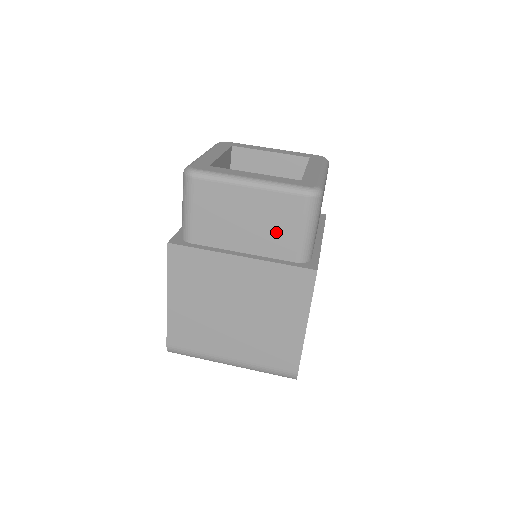
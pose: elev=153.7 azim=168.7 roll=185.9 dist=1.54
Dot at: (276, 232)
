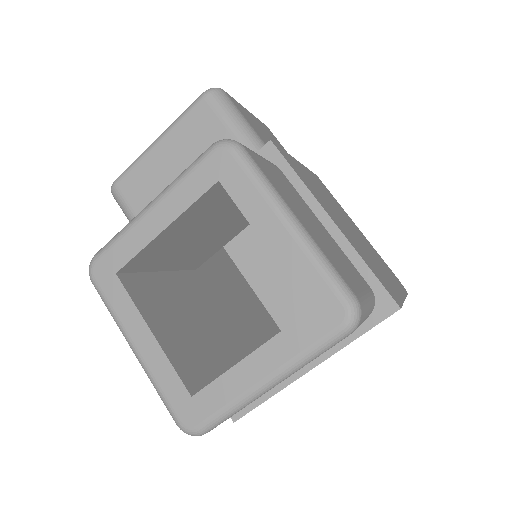
Dot at: occluded
